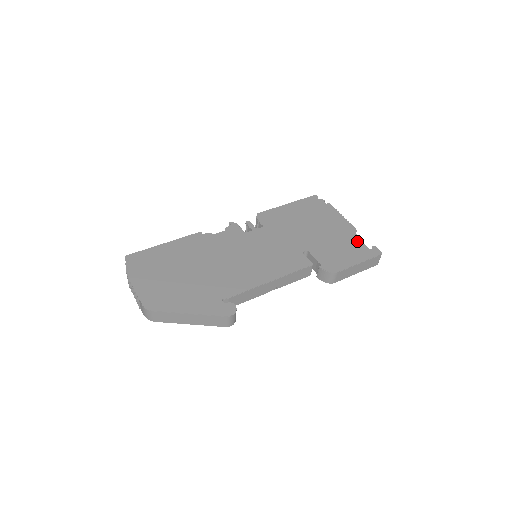
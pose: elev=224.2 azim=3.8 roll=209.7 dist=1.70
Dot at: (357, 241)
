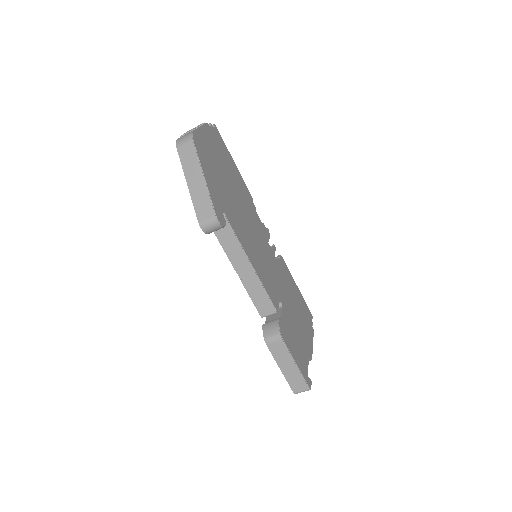
Dot at: (307, 361)
